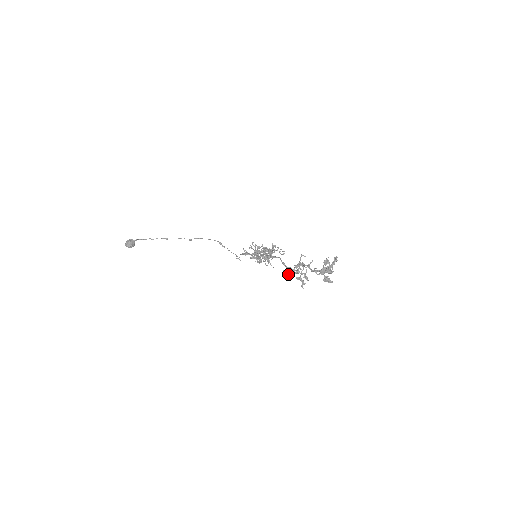
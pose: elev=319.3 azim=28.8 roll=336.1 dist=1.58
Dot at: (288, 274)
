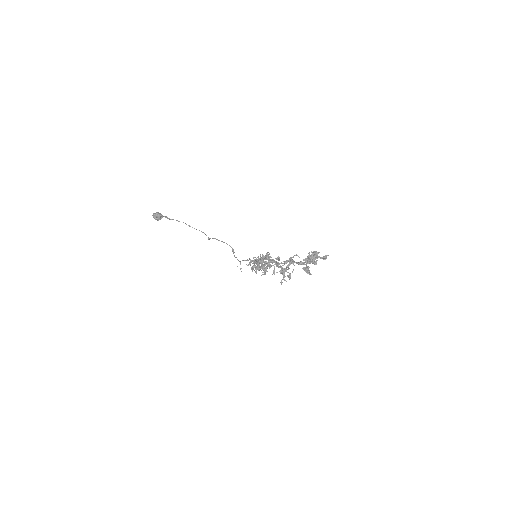
Dot at: (274, 264)
